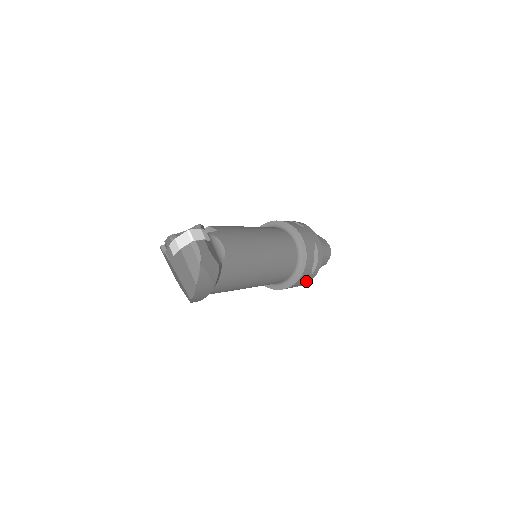
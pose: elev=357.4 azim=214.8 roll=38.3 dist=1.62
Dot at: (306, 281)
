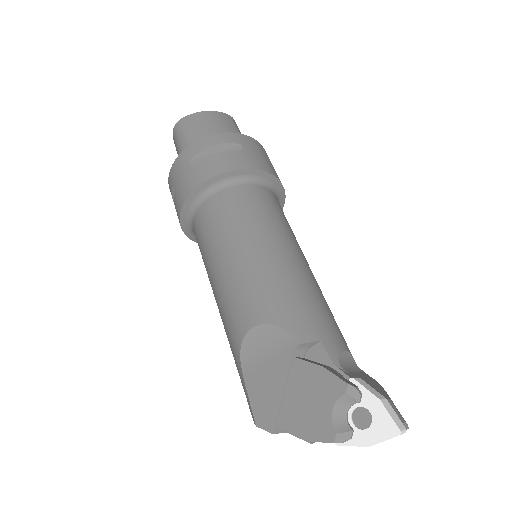
Dot at: occluded
